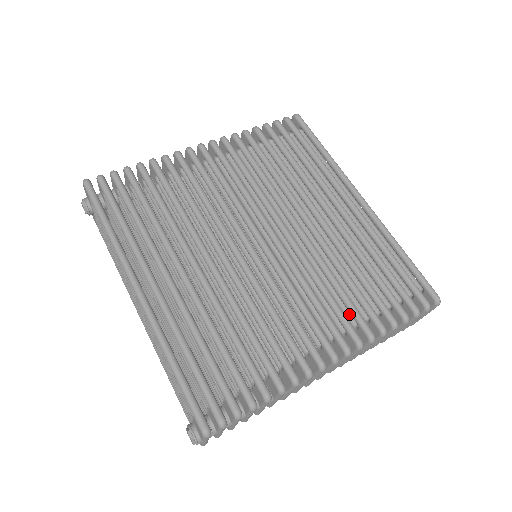
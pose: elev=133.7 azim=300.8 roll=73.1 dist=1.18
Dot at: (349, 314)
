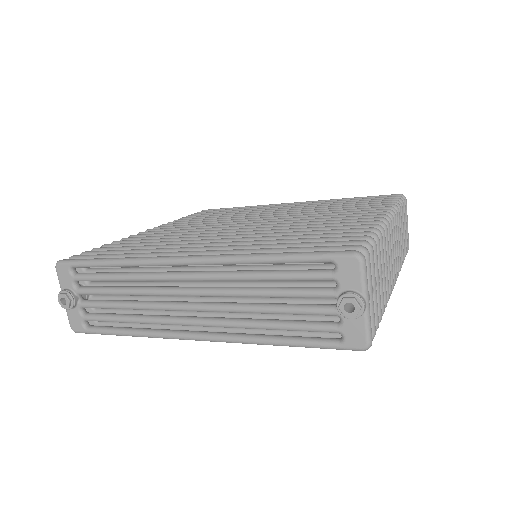
Dot at: occluded
